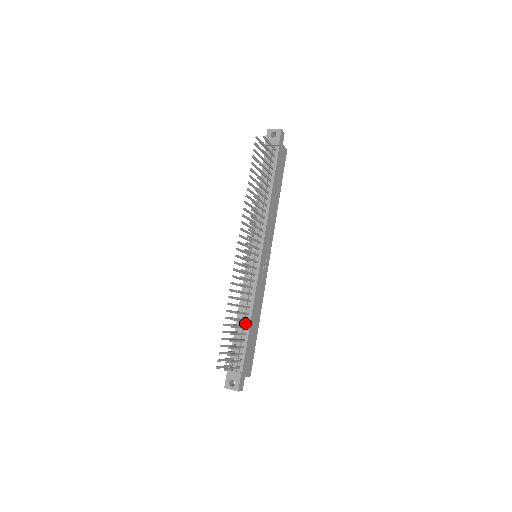
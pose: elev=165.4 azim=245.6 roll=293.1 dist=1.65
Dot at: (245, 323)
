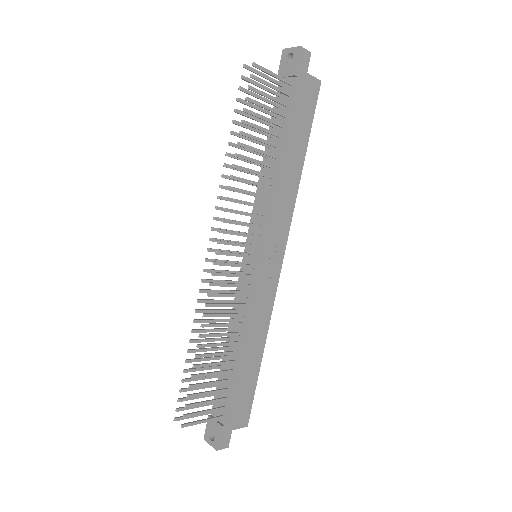
Dot at: (233, 355)
